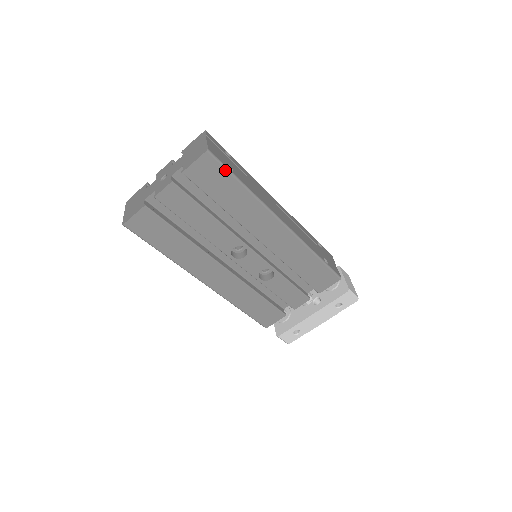
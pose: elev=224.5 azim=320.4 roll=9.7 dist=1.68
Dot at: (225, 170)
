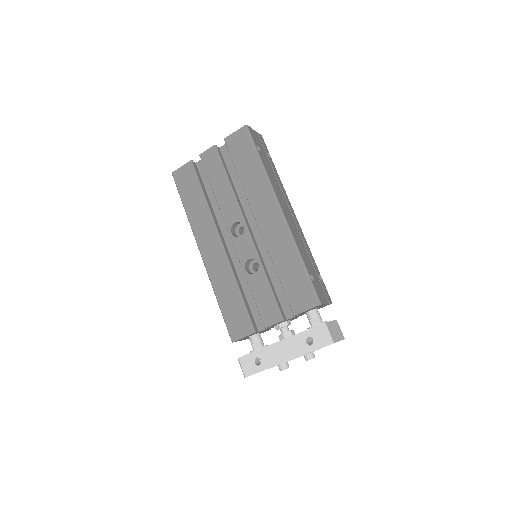
Dot at: (252, 144)
